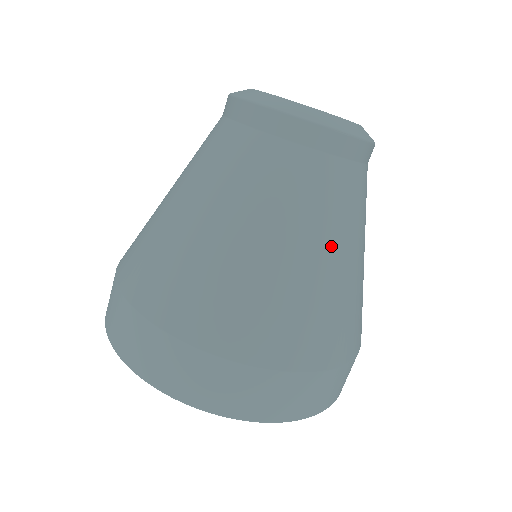
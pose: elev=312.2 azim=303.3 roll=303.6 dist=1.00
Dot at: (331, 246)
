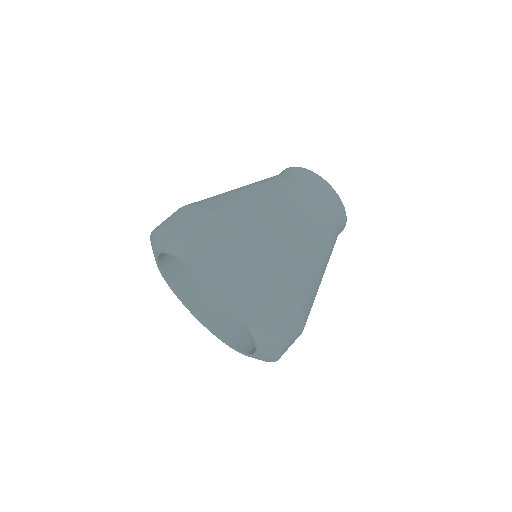
Dot at: (293, 206)
